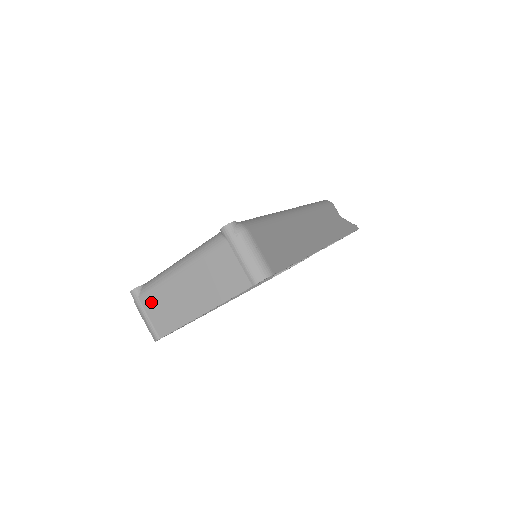
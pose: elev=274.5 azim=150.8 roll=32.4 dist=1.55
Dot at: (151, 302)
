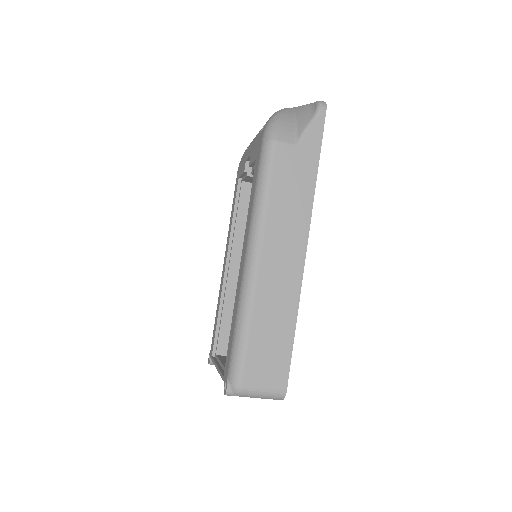
Dot at: occluded
